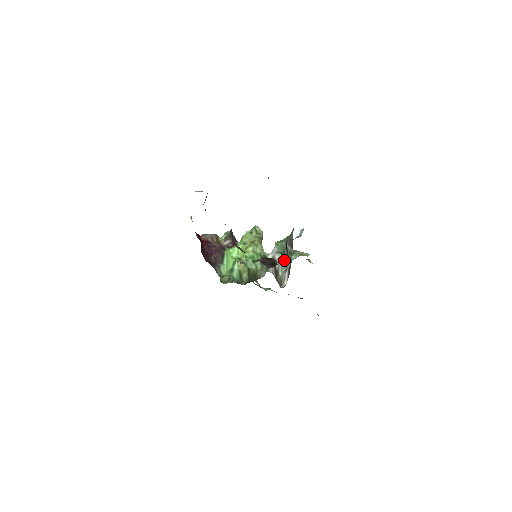
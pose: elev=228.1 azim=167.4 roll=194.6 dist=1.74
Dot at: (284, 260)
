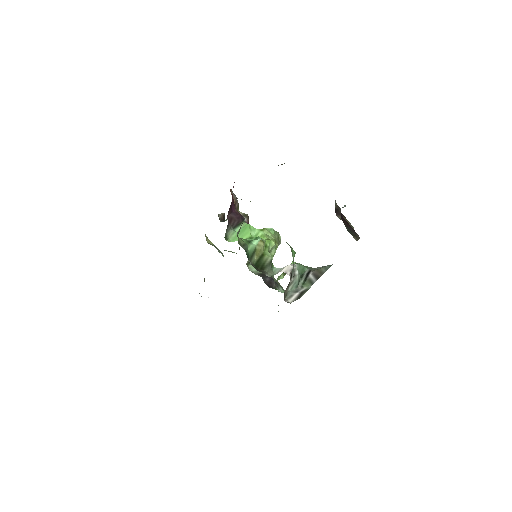
Dot at: (299, 282)
